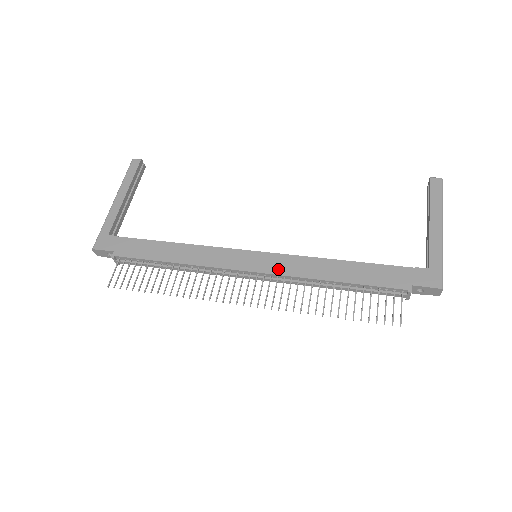
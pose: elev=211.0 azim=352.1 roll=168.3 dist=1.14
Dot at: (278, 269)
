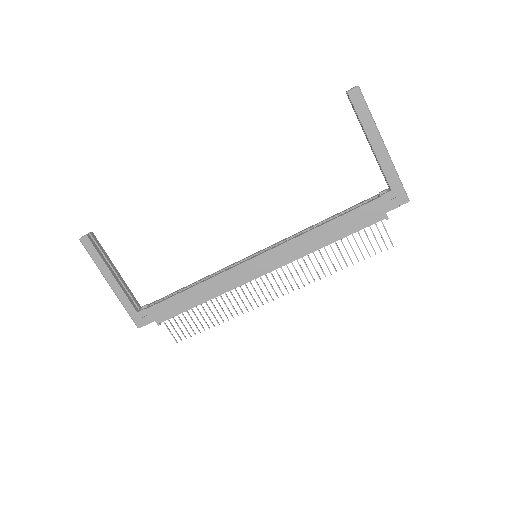
Dot at: (282, 261)
